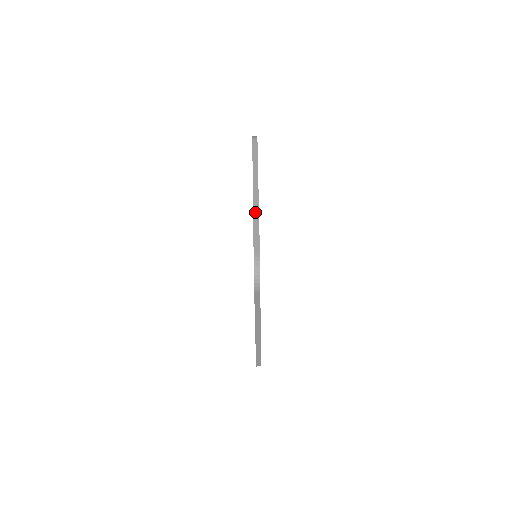
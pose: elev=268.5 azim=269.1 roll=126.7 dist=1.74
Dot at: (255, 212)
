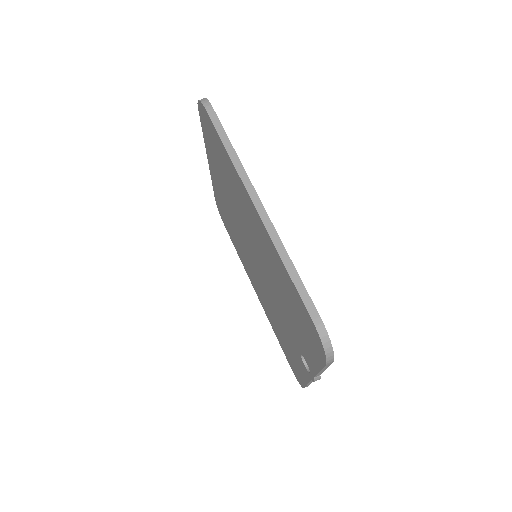
Dot at: occluded
